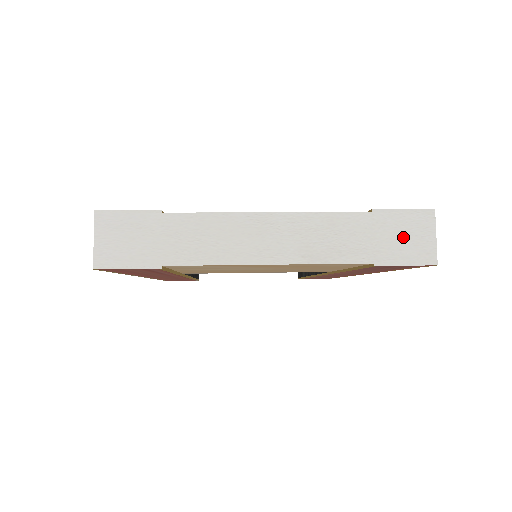
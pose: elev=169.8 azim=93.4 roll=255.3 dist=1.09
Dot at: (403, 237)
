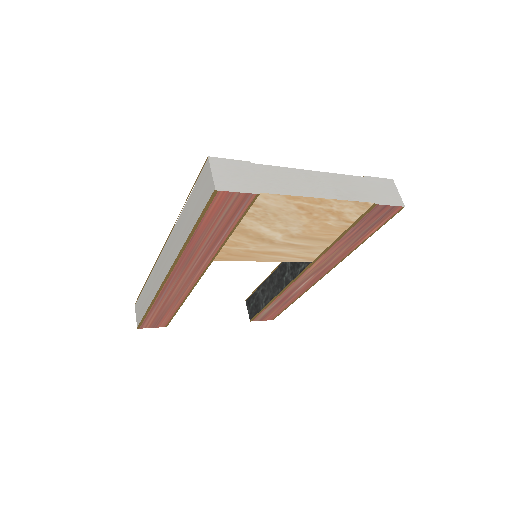
Dot at: (384, 191)
